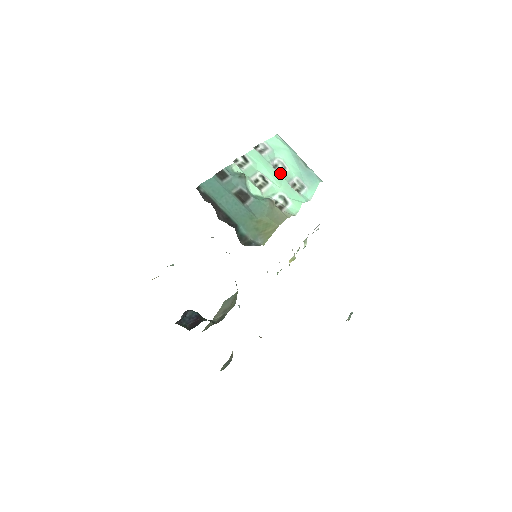
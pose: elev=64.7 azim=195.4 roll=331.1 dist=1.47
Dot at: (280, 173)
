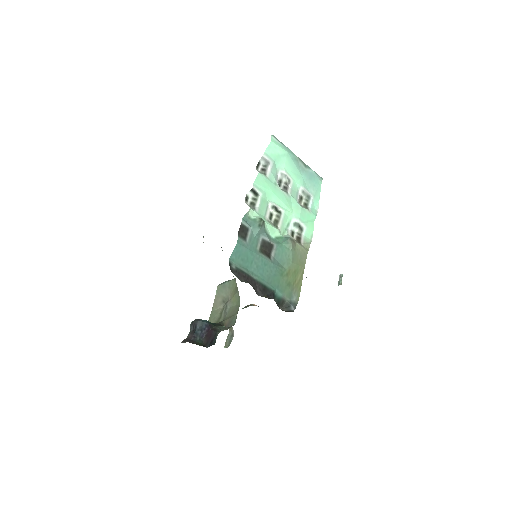
Dot at: (287, 191)
